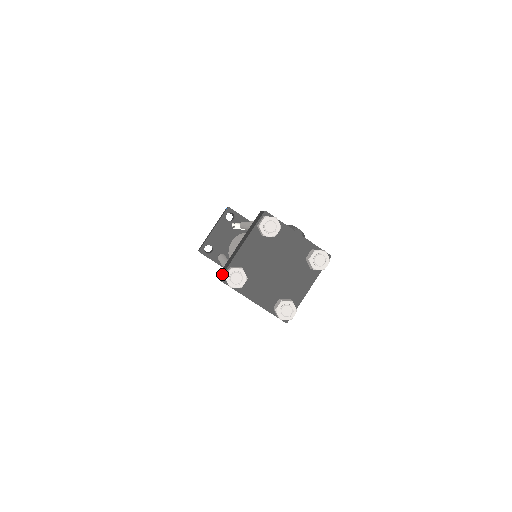
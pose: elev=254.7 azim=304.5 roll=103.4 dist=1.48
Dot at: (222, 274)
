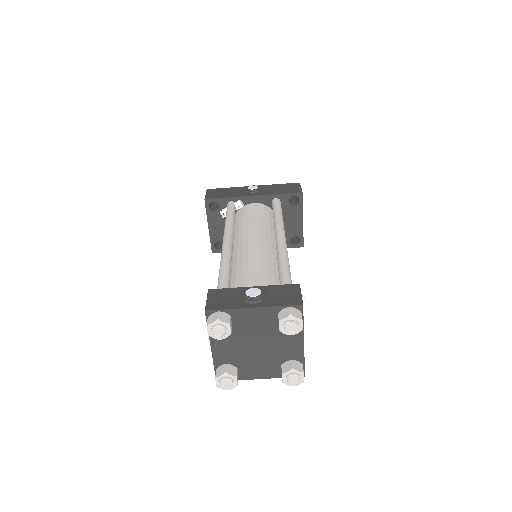
Dot at: occluded
